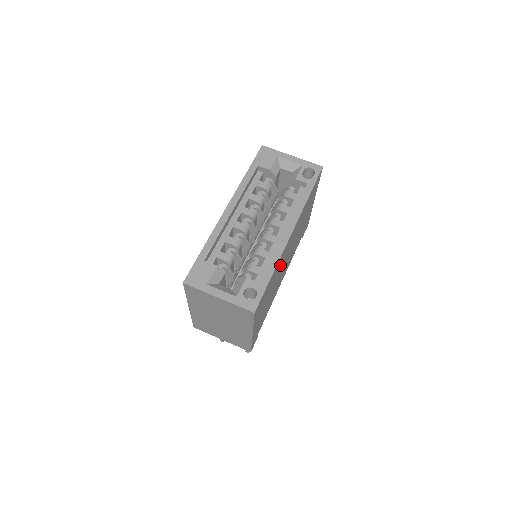
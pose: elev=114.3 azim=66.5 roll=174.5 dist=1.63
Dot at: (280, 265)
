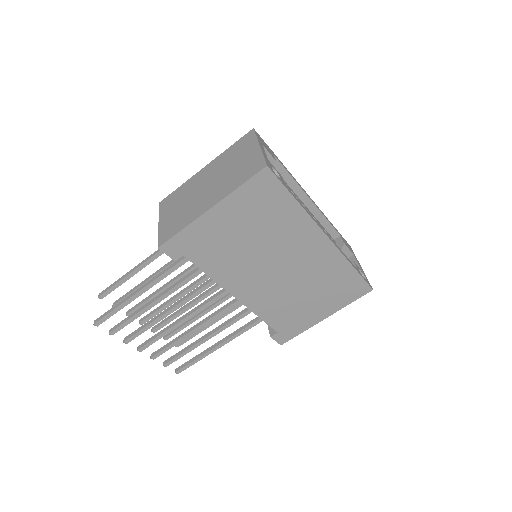
Dot at: (288, 236)
